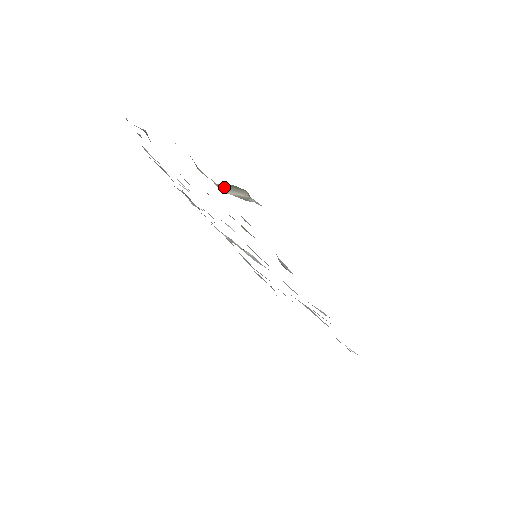
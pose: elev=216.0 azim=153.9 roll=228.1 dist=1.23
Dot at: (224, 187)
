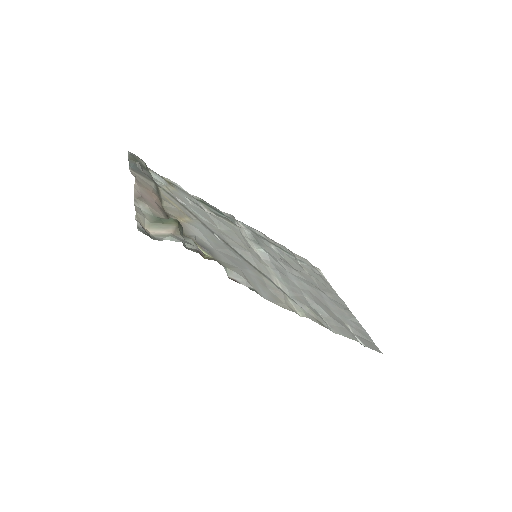
Dot at: (154, 225)
